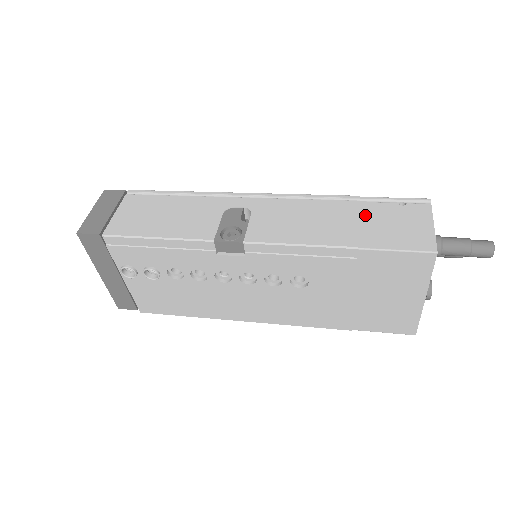
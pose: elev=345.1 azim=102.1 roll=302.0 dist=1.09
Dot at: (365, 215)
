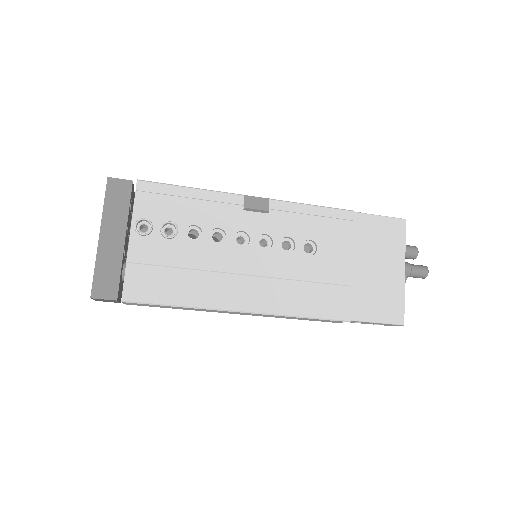
Dot at: occluded
